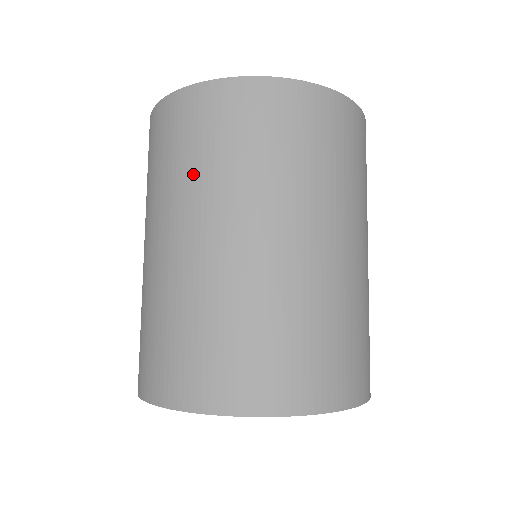
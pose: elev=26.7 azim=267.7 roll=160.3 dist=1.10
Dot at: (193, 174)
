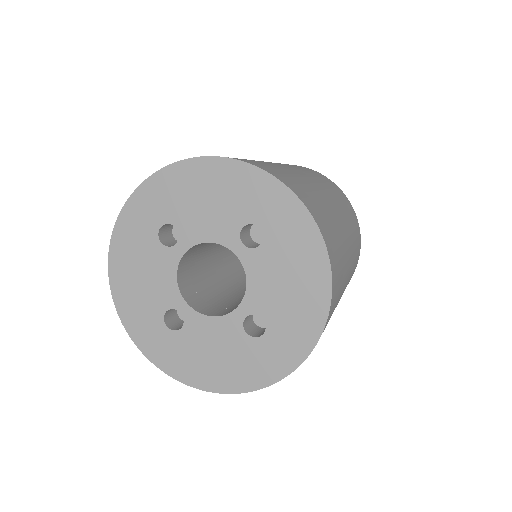
Dot at: occluded
